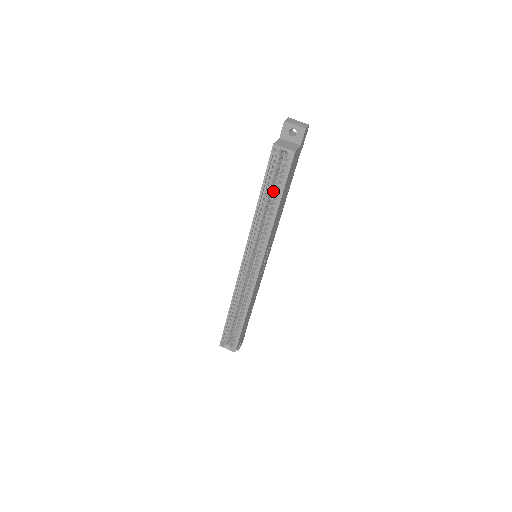
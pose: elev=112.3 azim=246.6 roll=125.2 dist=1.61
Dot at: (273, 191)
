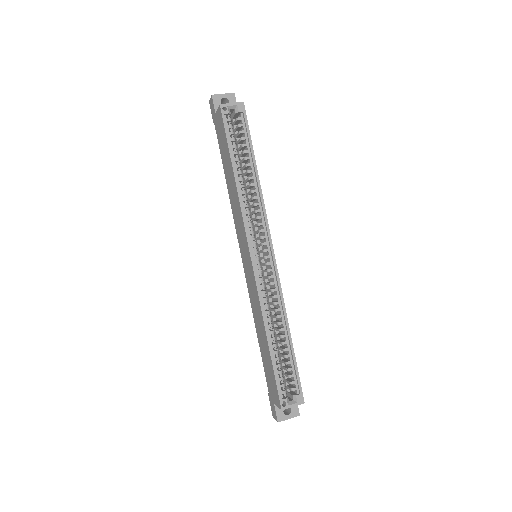
Dot at: occluded
